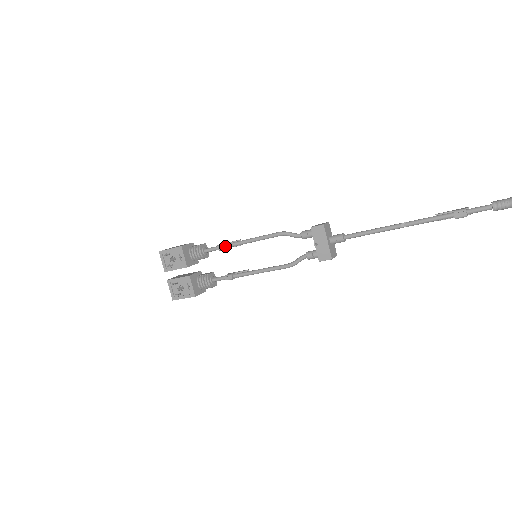
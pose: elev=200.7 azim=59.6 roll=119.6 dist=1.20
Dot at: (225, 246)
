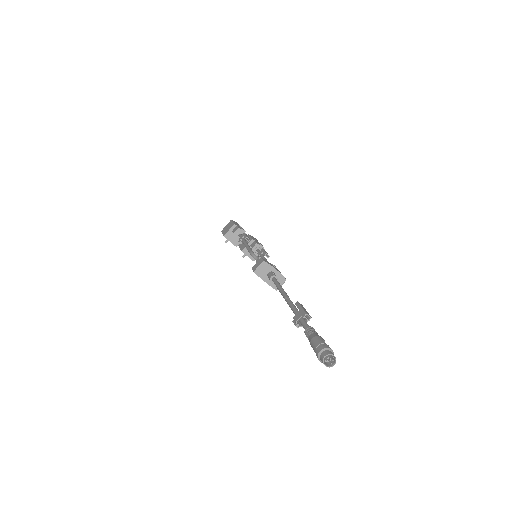
Dot at: occluded
